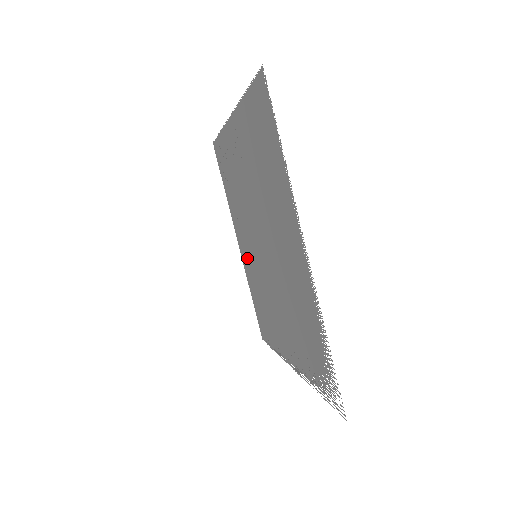
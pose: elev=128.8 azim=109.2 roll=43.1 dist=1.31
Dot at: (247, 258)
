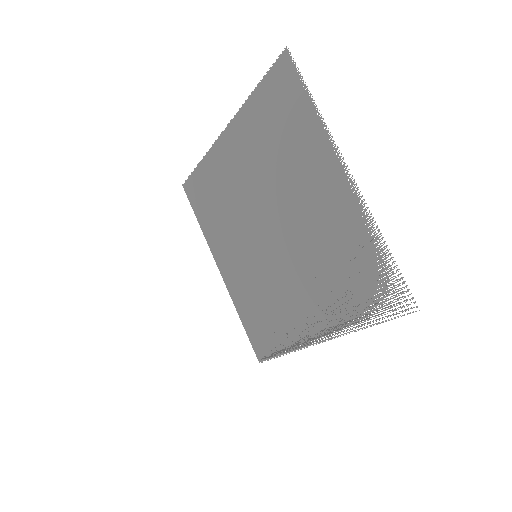
Dot at: (237, 274)
